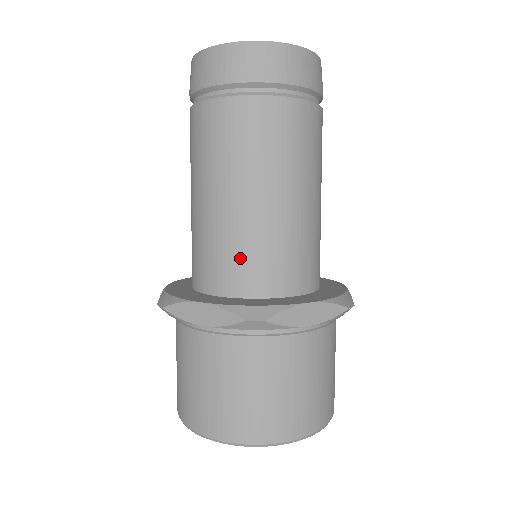
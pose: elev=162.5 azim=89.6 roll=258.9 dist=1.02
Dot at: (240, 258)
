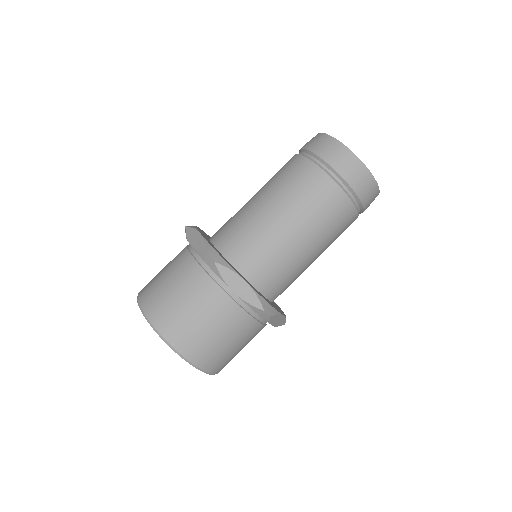
Dot at: (239, 234)
